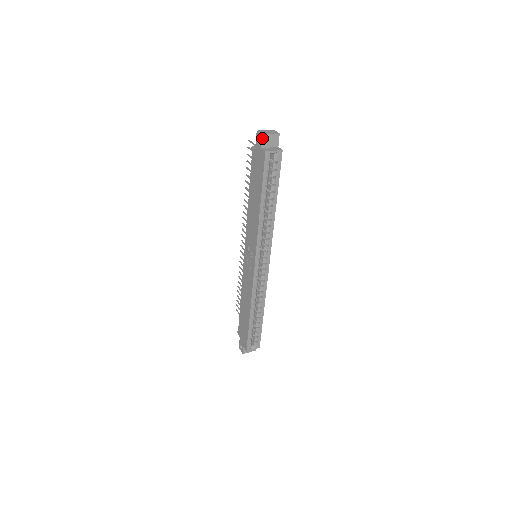
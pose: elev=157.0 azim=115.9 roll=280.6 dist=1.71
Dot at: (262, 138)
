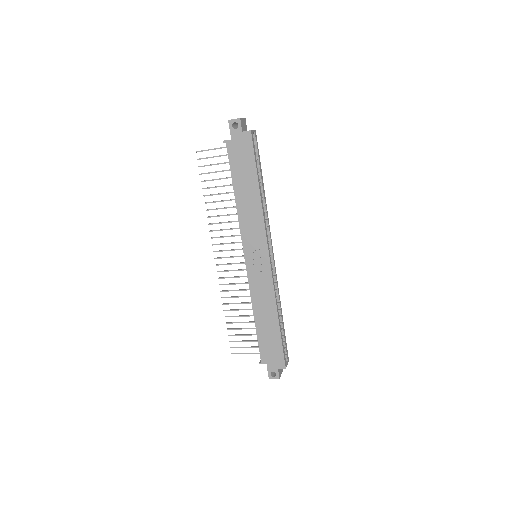
Dot at: (240, 122)
